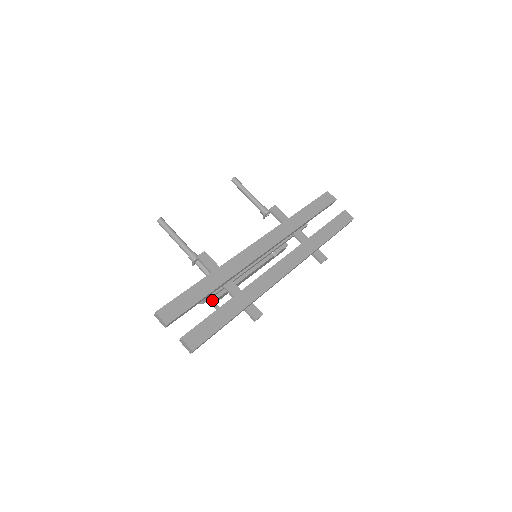
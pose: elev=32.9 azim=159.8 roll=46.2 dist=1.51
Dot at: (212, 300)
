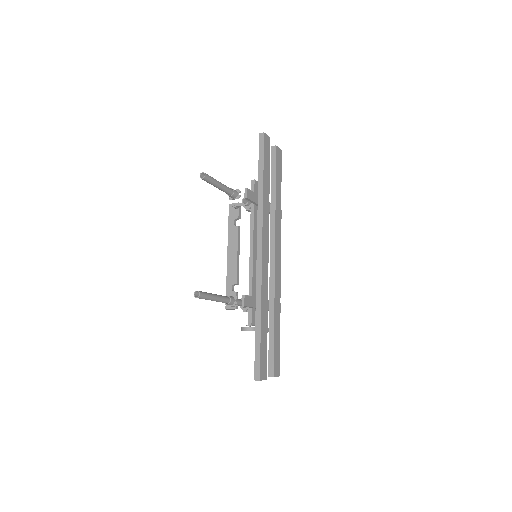
Dot at: occluded
